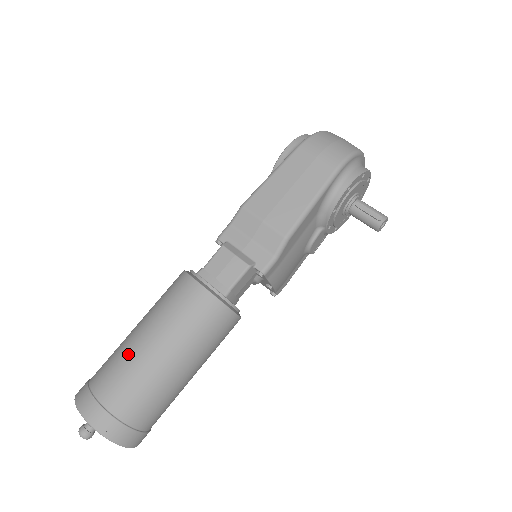
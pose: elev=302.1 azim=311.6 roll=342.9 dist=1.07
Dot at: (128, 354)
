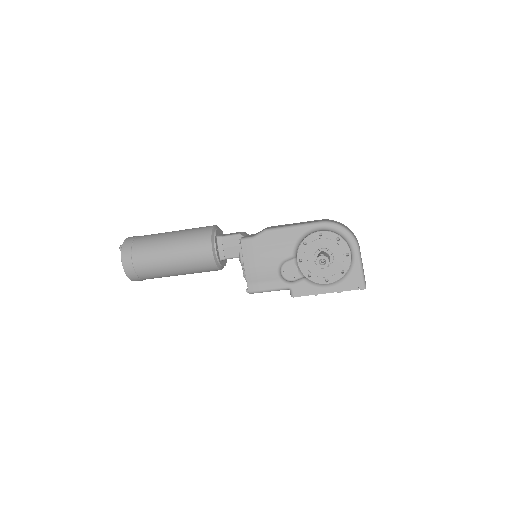
Dot at: occluded
